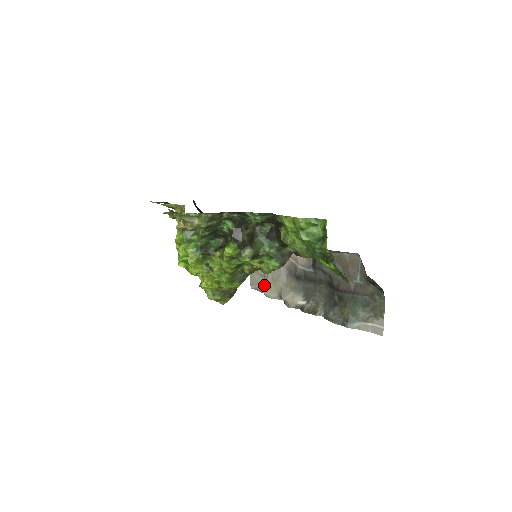
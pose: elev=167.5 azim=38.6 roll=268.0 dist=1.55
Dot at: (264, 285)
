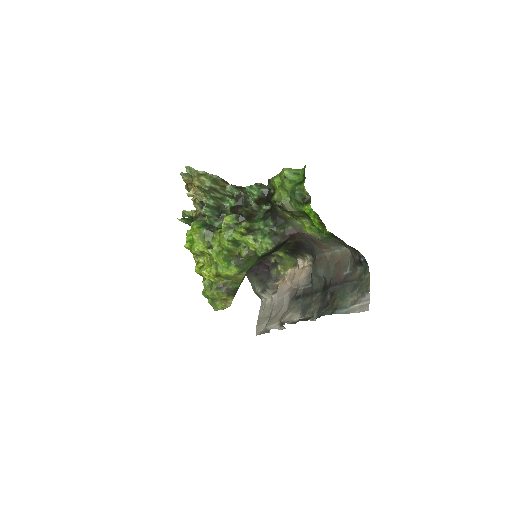
Dot at: occluded
